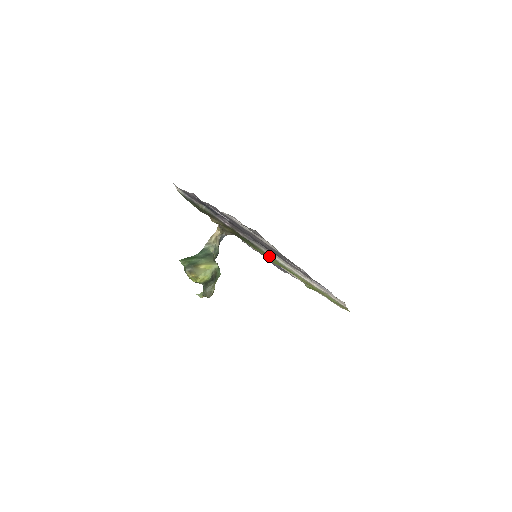
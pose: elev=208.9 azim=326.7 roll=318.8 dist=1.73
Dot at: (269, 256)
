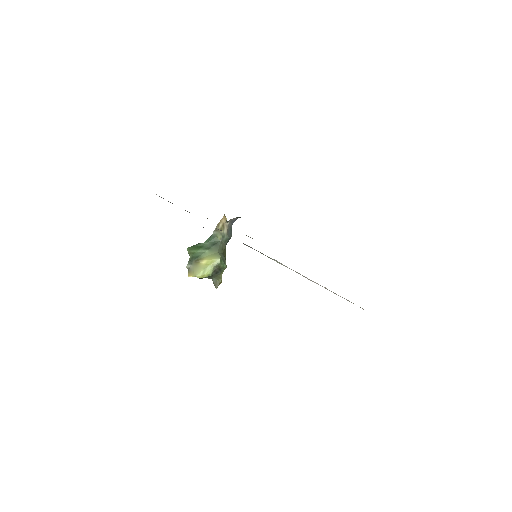
Dot at: occluded
